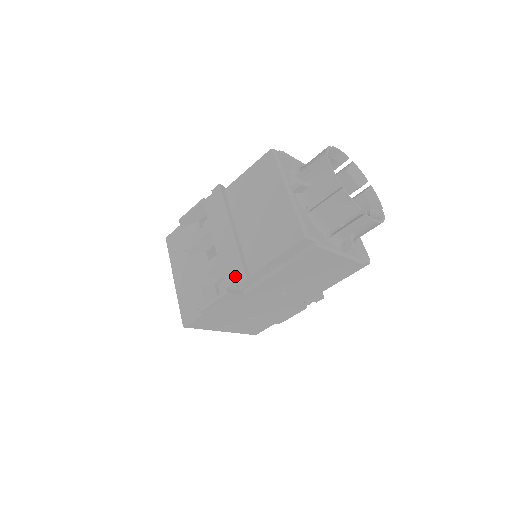
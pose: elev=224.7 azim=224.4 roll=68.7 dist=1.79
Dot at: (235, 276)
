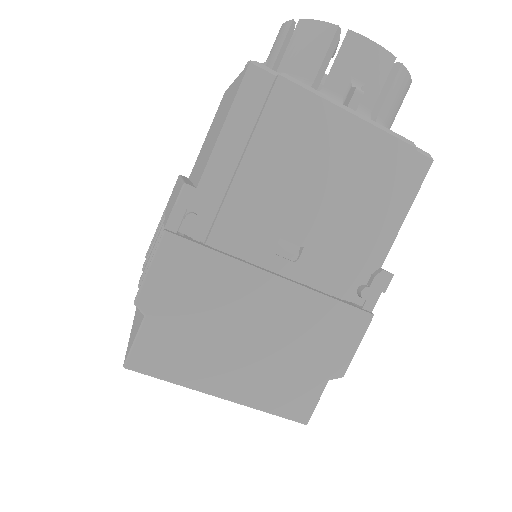
Dot at: (174, 201)
